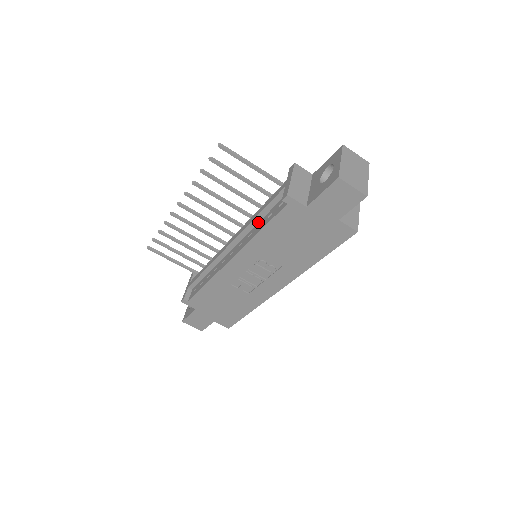
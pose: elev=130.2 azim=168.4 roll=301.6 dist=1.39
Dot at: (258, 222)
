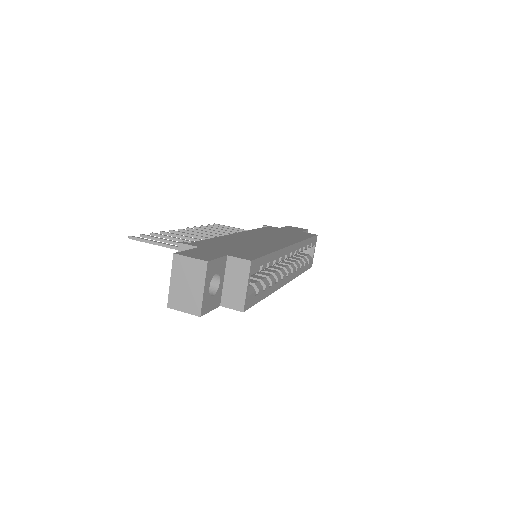
Dot at: occluded
